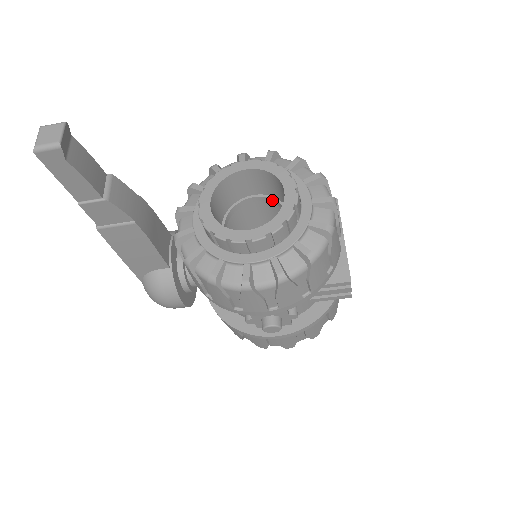
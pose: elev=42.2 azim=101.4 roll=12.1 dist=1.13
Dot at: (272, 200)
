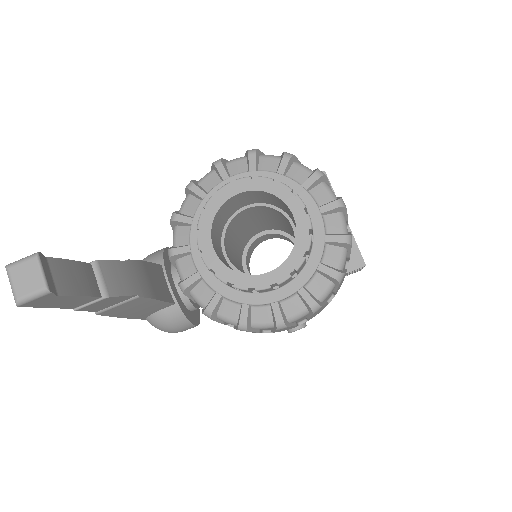
Dot at: (267, 207)
